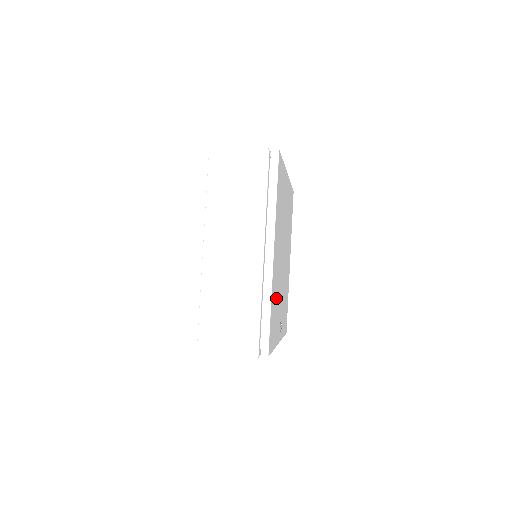
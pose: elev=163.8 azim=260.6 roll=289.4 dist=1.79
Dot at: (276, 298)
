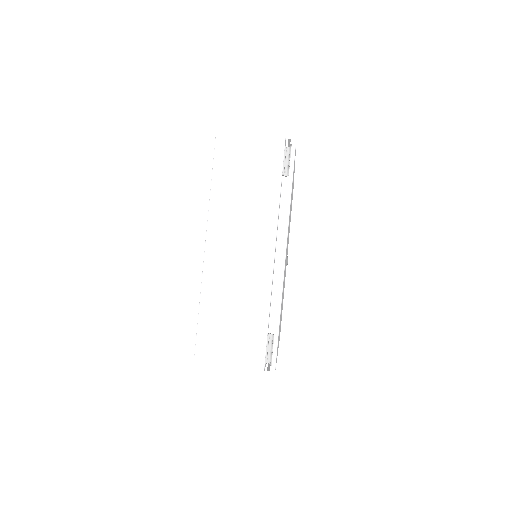
Dot at: (282, 306)
